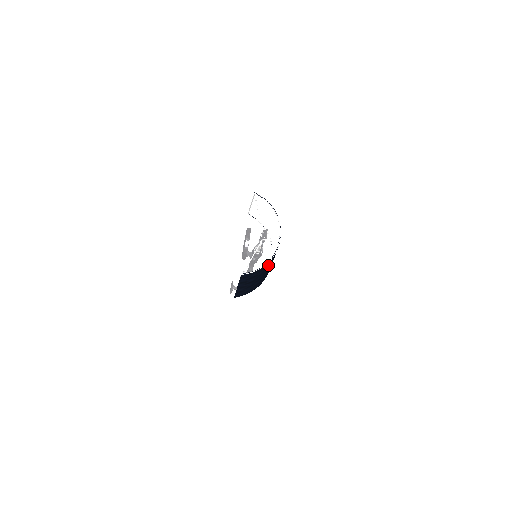
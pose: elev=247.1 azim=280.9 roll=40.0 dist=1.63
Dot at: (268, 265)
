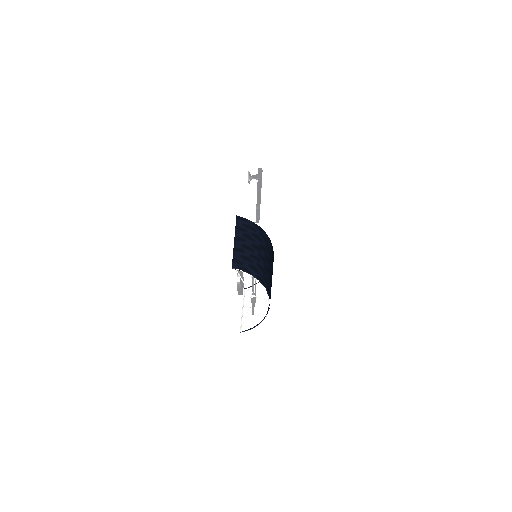
Dot at: occluded
